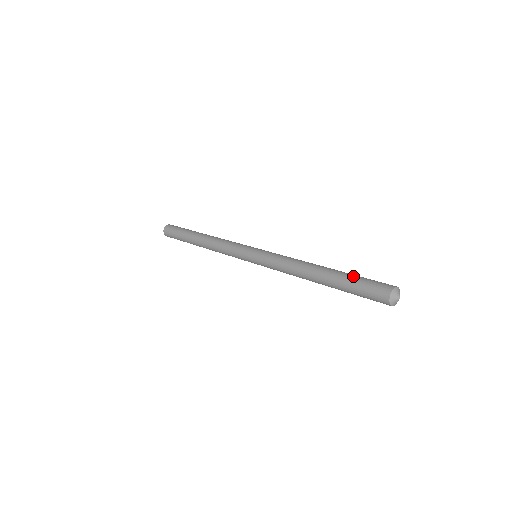
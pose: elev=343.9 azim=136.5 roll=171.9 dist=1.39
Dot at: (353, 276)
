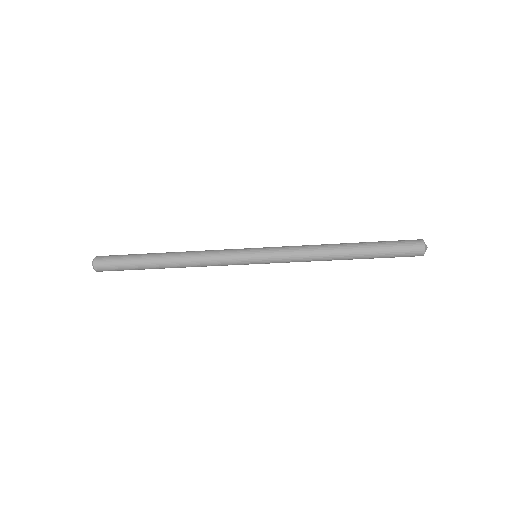
Dot at: (381, 242)
